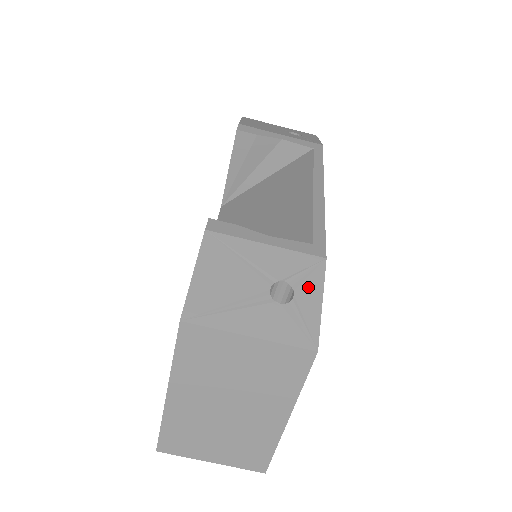
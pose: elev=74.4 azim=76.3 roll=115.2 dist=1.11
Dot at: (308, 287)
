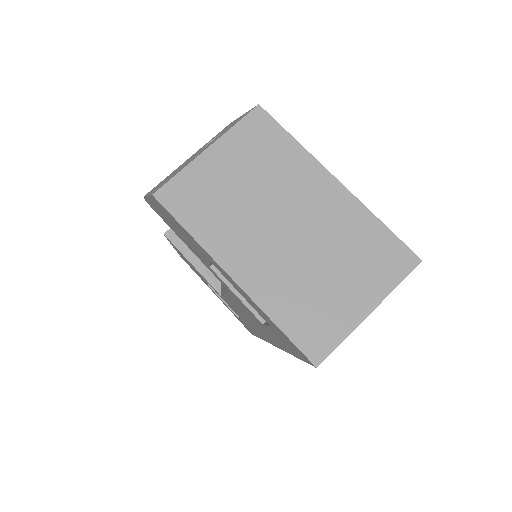
Dot at: (228, 126)
